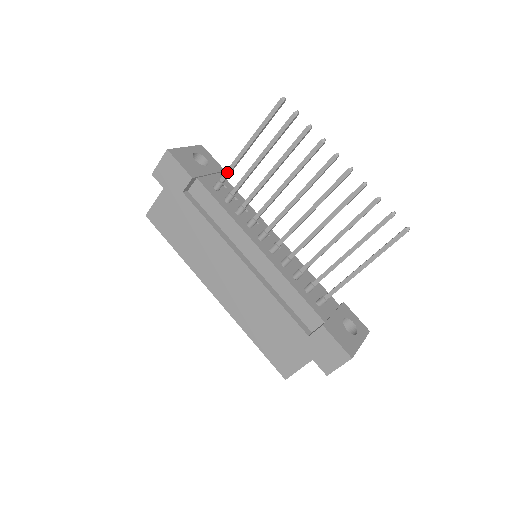
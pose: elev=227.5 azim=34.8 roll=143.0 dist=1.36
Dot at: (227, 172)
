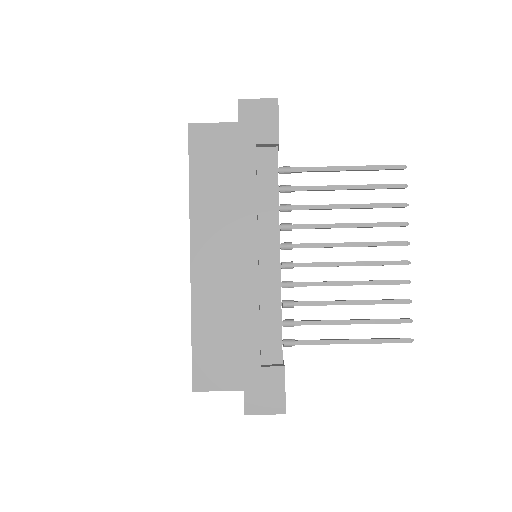
Dot at: (305, 169)
